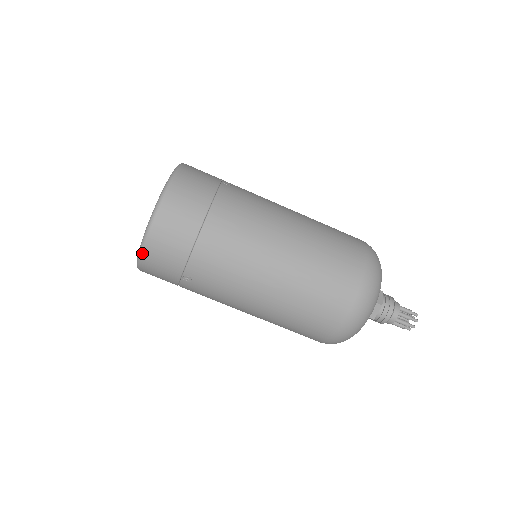
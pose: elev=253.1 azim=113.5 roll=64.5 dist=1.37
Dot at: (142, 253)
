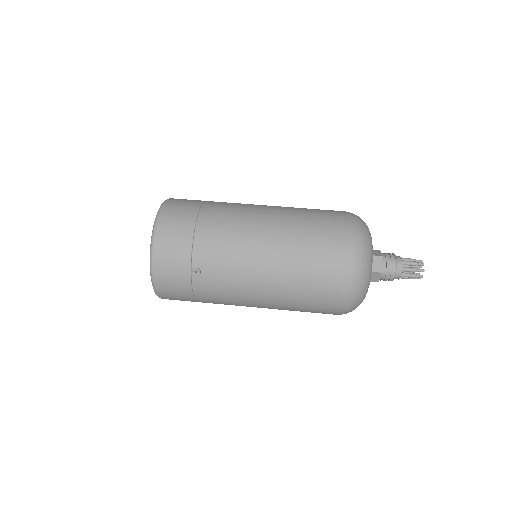
Dot at: (152, 259)
